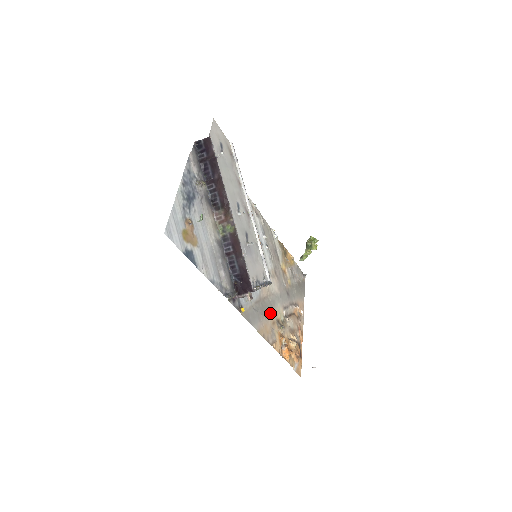
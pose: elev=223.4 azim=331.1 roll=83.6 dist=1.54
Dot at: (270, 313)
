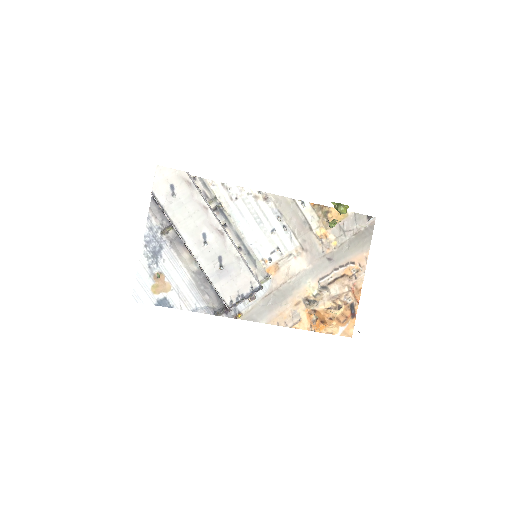
Dot at: (291, 297)
